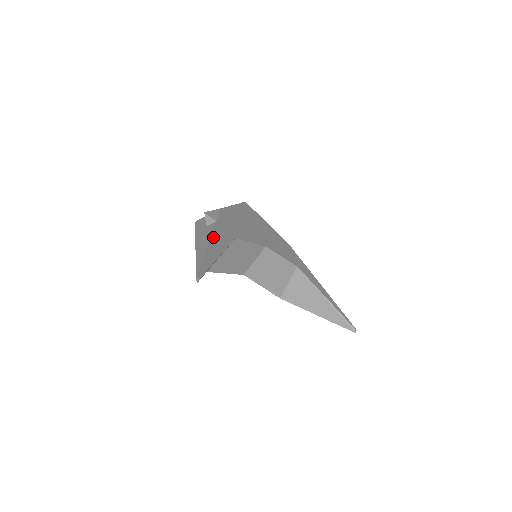
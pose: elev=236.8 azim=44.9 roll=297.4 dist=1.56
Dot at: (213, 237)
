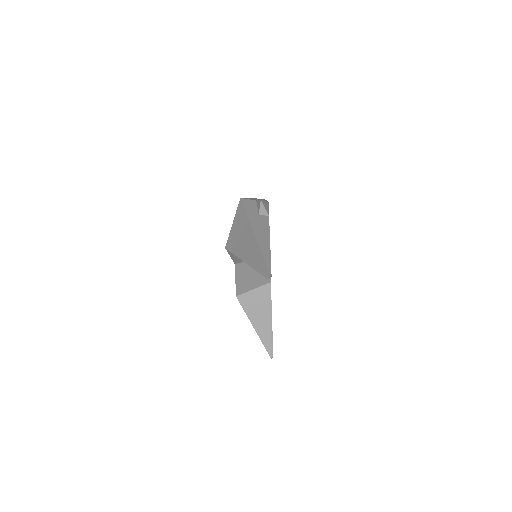
Dot at: occluded
